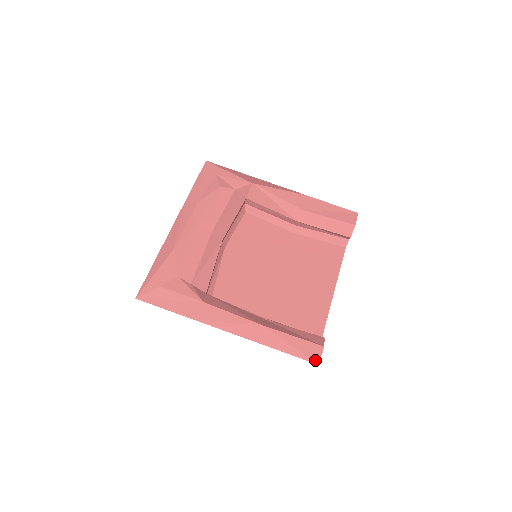
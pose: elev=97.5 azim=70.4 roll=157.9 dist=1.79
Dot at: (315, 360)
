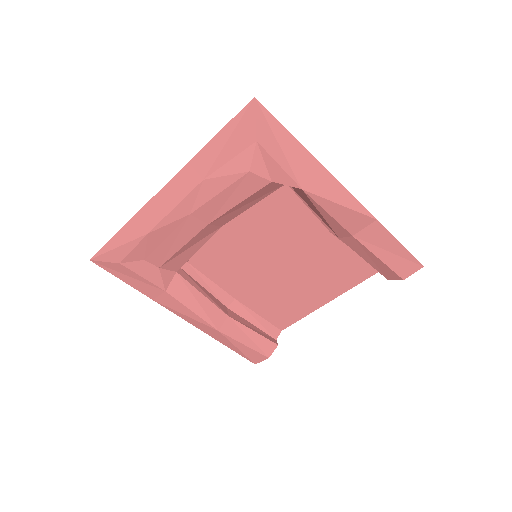
Dot at: (254, 362)
